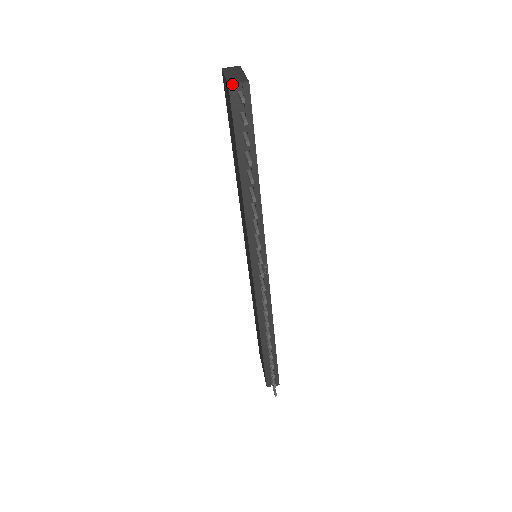
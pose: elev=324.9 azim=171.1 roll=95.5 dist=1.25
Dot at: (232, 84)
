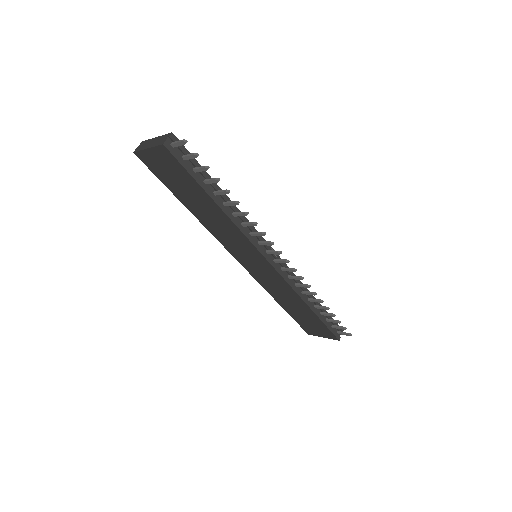
Dot at: (164, 142)
